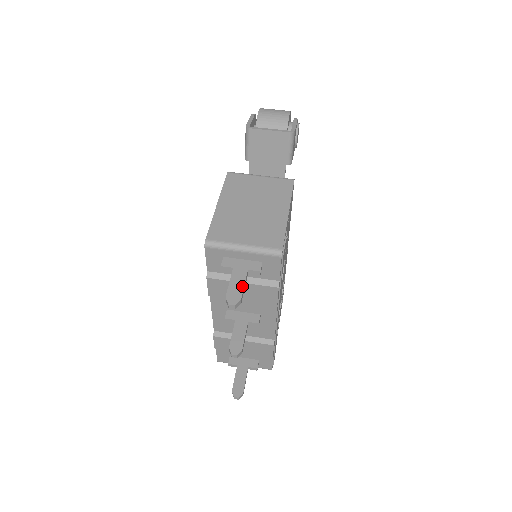
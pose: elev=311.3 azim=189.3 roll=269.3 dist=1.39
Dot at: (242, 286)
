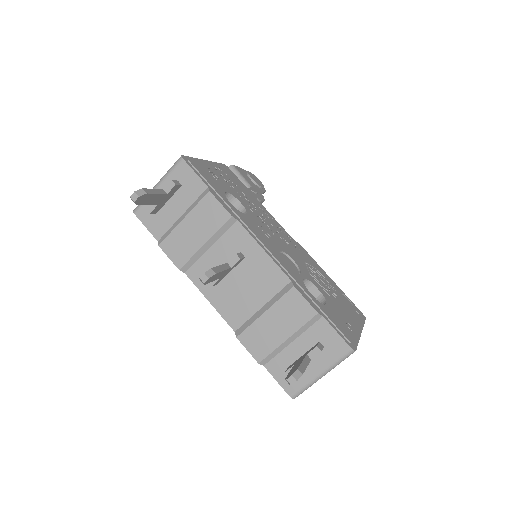
Dot at: (150, 190)
